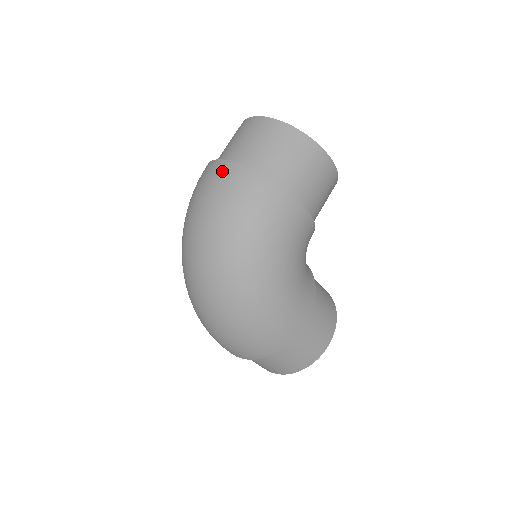
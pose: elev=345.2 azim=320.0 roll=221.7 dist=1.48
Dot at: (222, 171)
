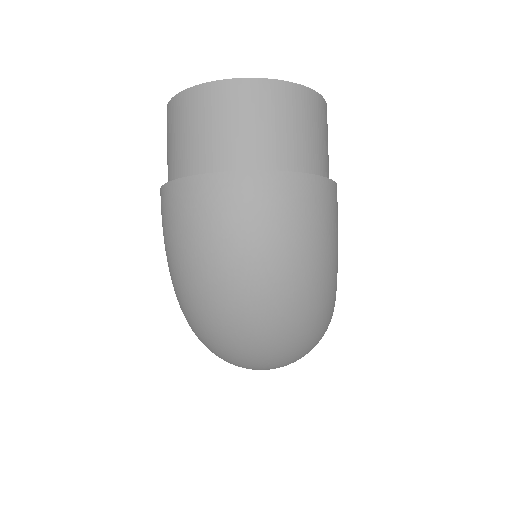
Dot at: (254, 191)
